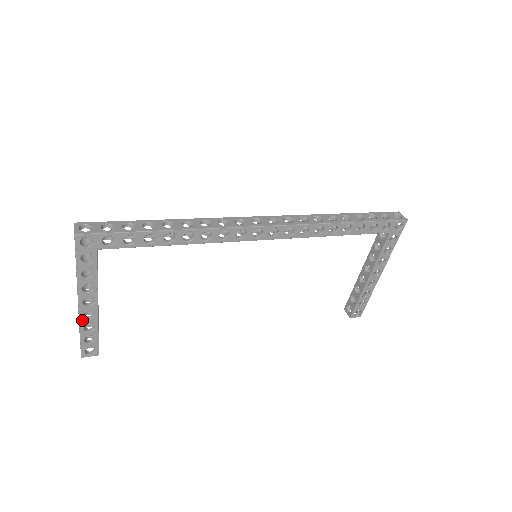
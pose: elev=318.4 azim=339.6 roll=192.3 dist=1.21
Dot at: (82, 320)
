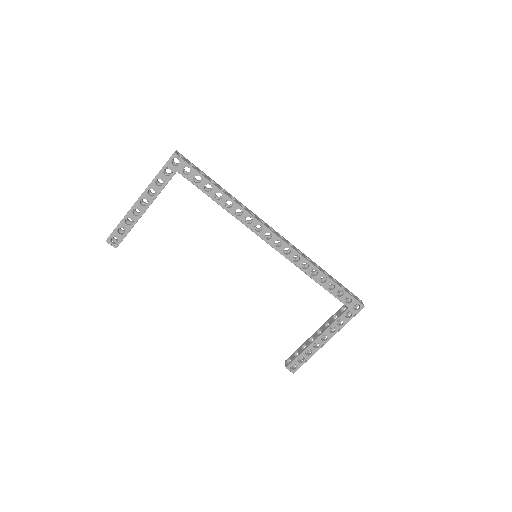
Dot at: (130, 212)
